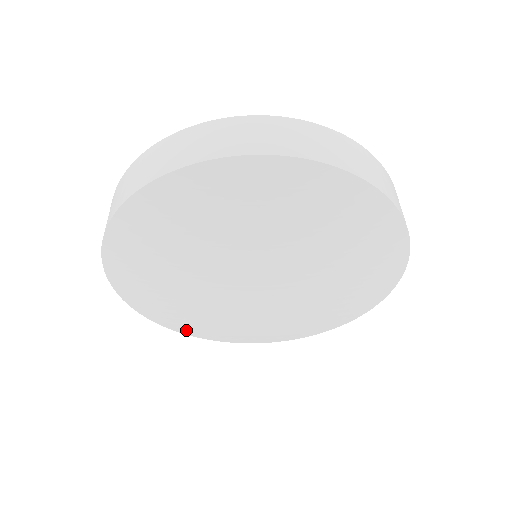
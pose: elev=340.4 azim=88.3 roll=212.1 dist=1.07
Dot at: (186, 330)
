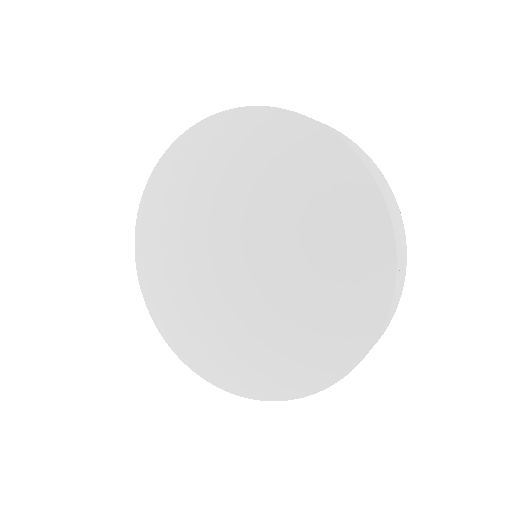
Dot at: (172, 337)
